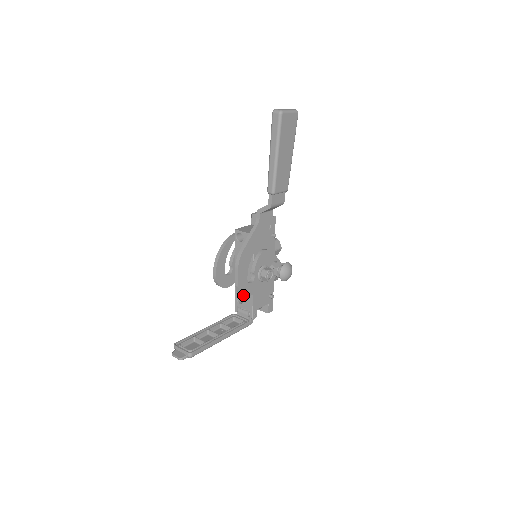
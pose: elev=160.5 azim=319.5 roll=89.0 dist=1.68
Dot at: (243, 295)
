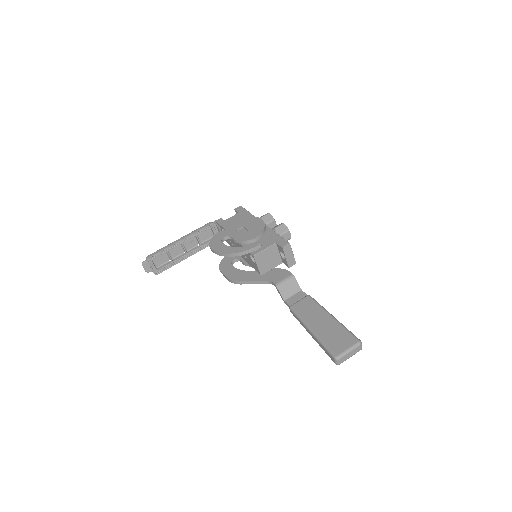
Dot at: occluded
